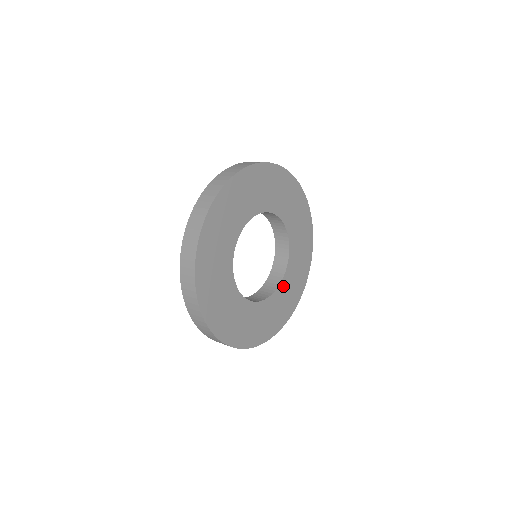
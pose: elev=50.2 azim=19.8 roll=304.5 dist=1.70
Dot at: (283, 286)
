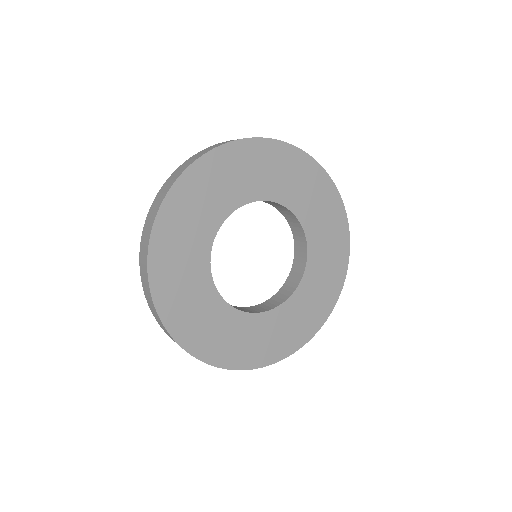
Dot at: (313, 261)
